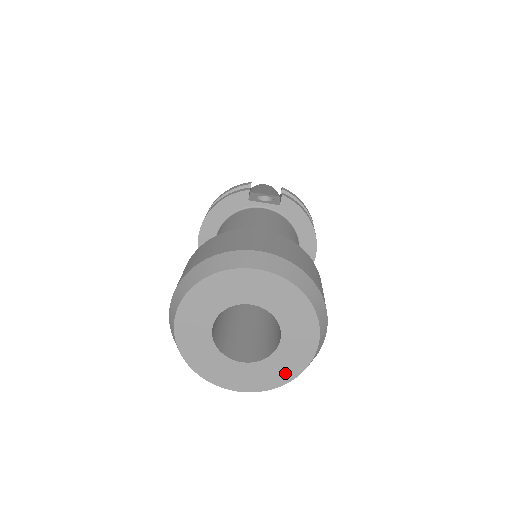
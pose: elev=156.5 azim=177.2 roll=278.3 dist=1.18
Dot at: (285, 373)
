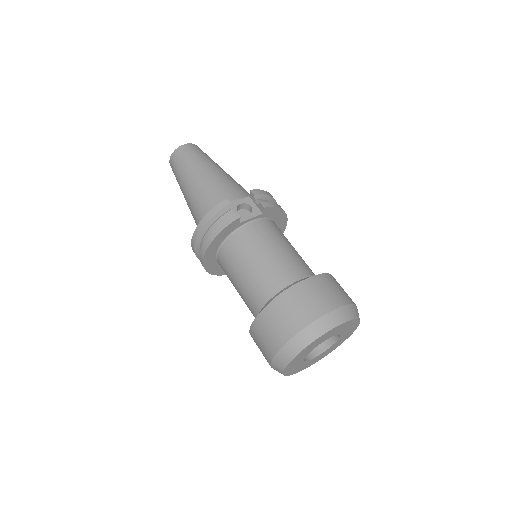
Dot at: (338, 345)
